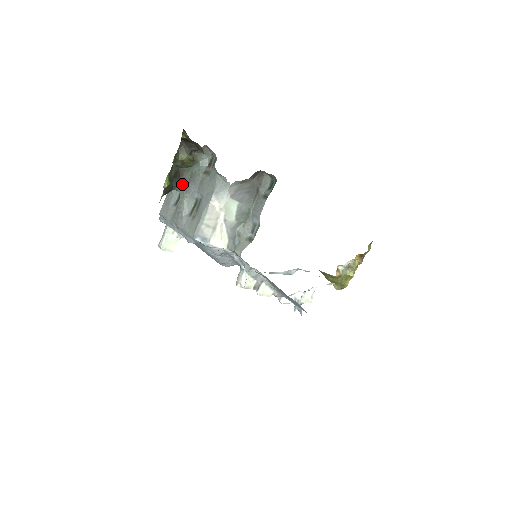
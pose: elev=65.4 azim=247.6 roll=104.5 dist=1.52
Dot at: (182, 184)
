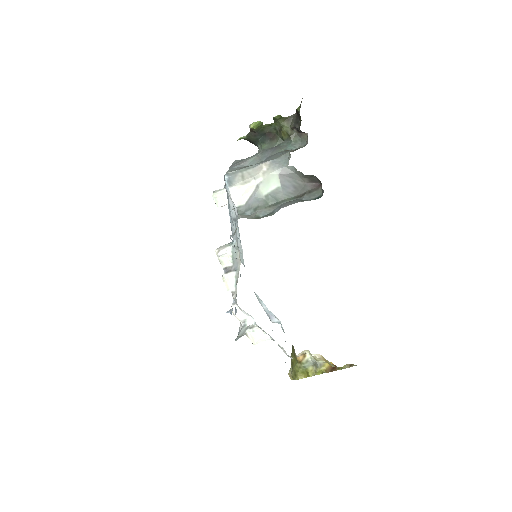
Dot at: (266, 146)
